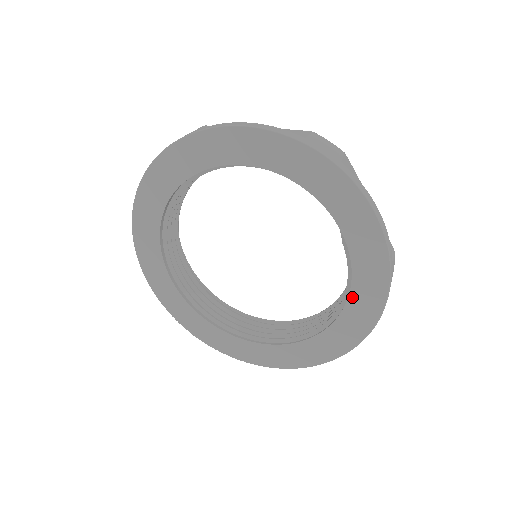
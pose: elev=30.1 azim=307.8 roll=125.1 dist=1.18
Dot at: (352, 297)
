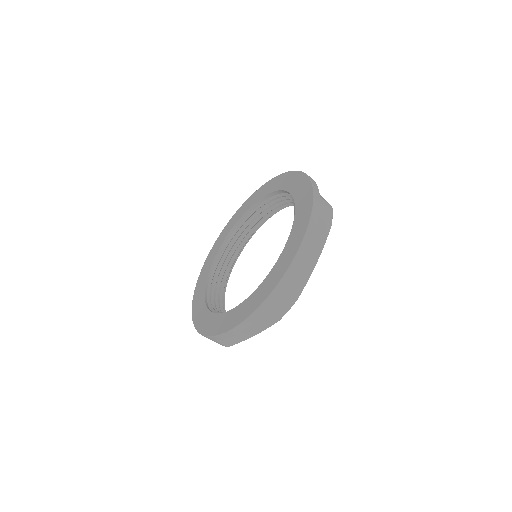
Dot at: (294, 224)
